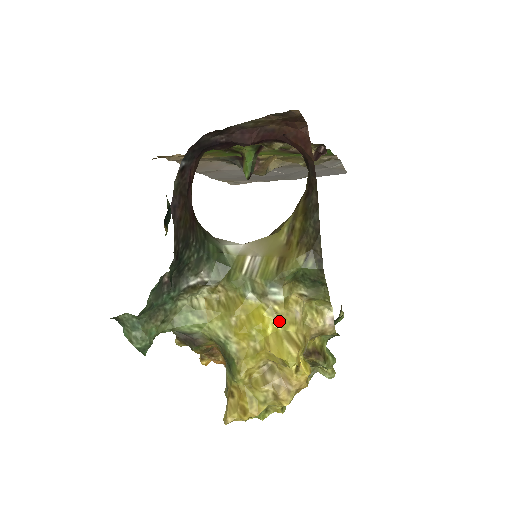
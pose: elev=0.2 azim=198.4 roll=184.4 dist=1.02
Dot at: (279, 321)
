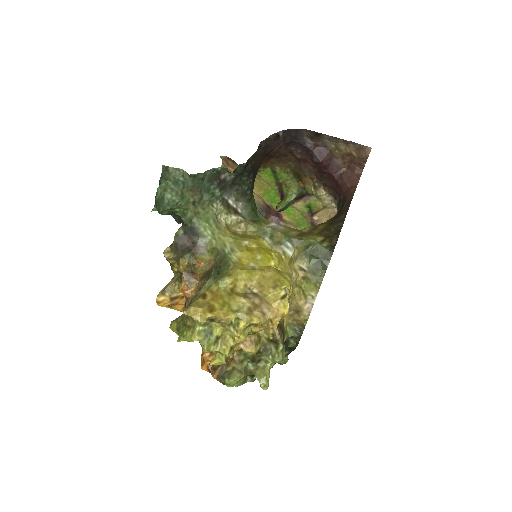
Dot at: (281, 265)
